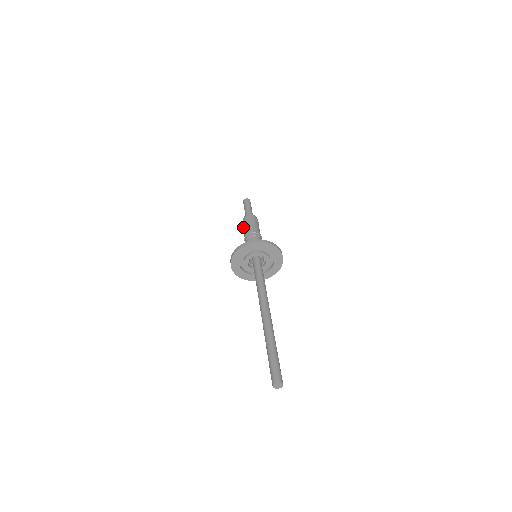
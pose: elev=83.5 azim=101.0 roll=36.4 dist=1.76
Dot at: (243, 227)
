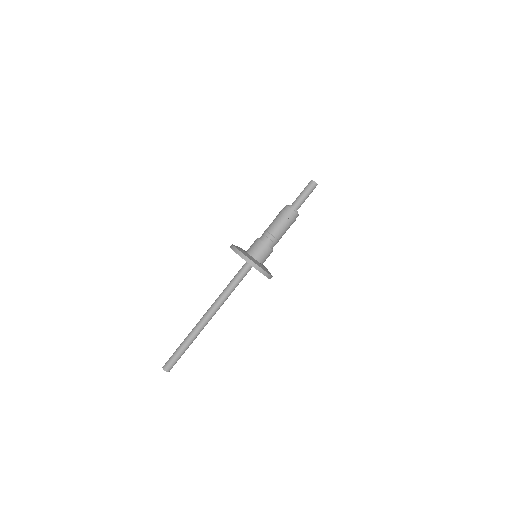
Dot at: (279, 216)
